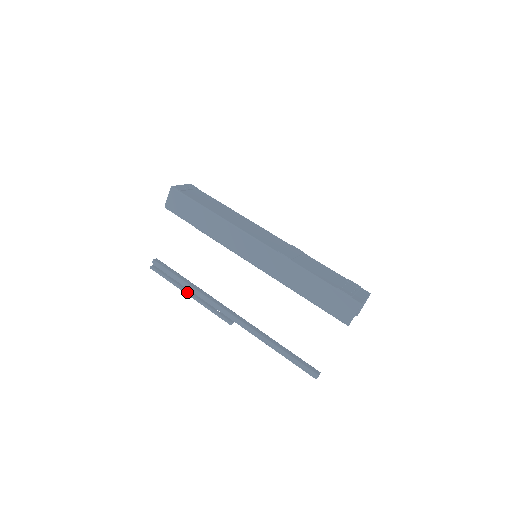
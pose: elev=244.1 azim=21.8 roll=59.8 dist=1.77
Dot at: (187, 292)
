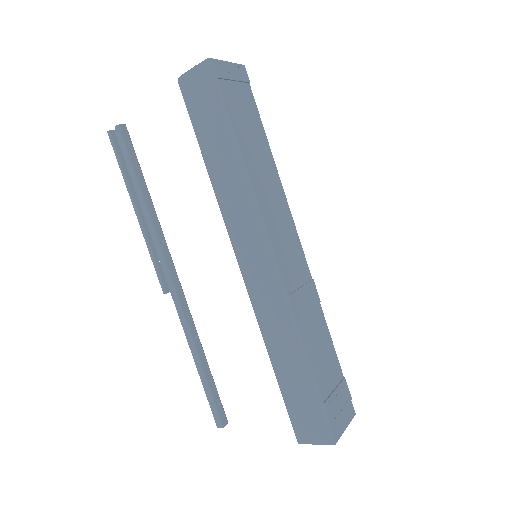
Dot at: (136, 208)
